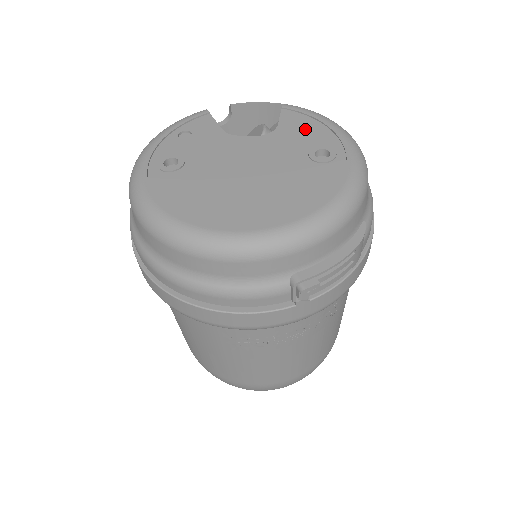
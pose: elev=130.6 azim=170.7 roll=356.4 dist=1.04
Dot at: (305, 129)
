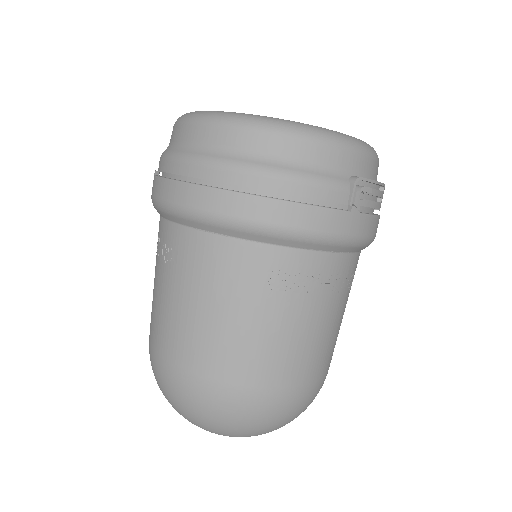
Dot at: occluded
